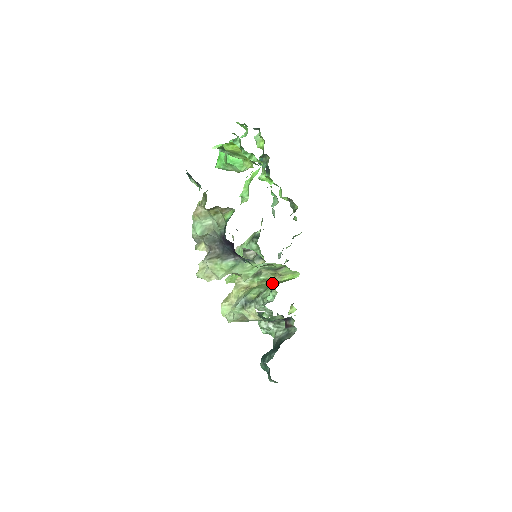
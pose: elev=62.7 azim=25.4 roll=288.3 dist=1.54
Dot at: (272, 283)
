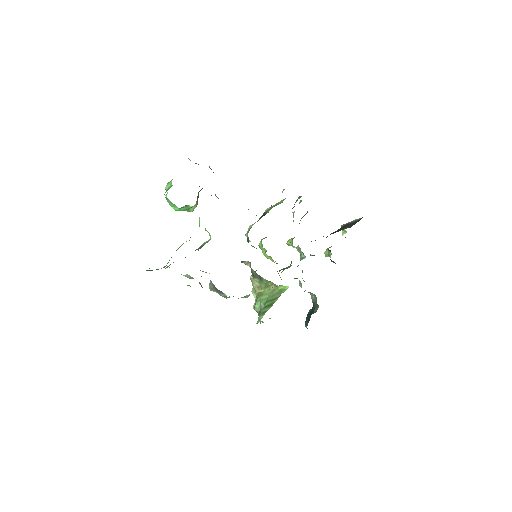
Dot at: (270, 295)
